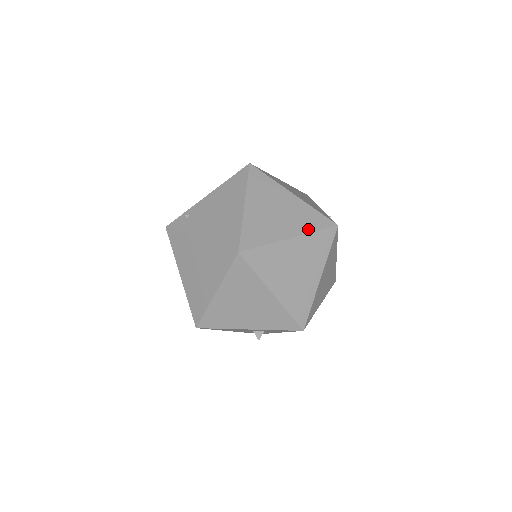
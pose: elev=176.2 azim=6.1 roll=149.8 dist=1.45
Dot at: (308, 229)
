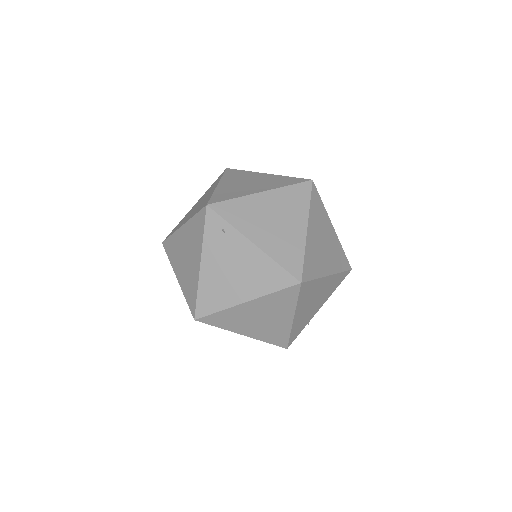
Dot at: (263, 339)
